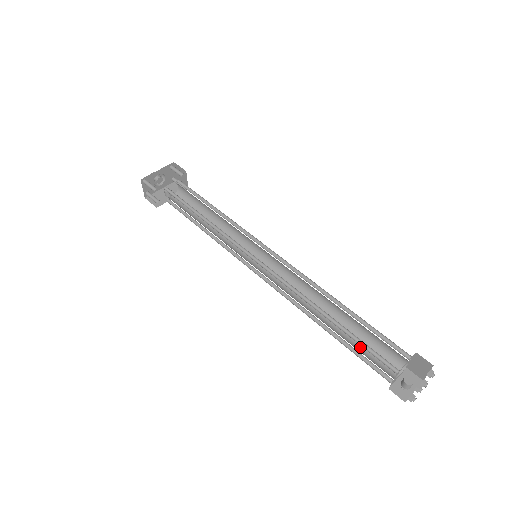
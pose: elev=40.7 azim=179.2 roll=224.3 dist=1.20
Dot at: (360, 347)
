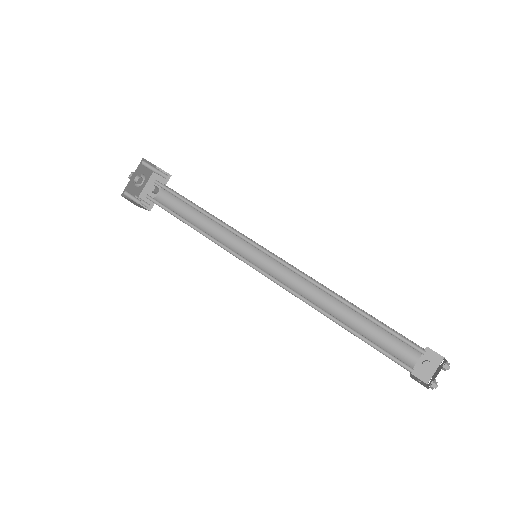
Dot at: (377, 336)
